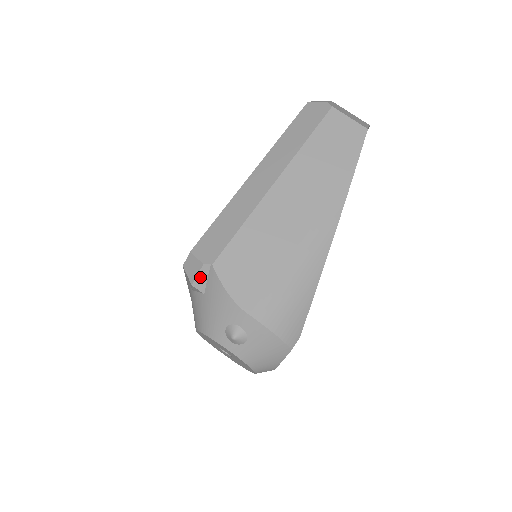
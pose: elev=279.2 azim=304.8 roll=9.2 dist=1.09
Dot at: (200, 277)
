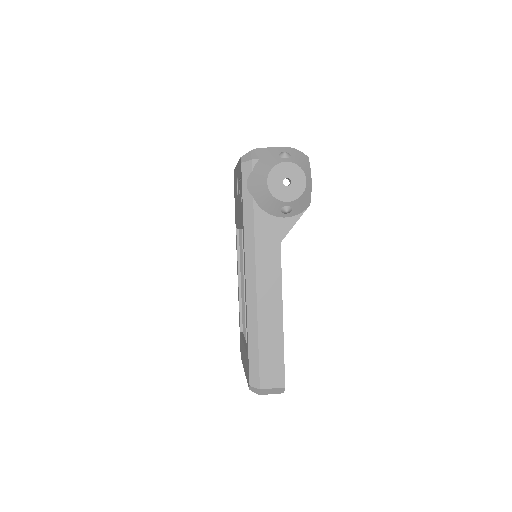
Dot at: (253, 155)
